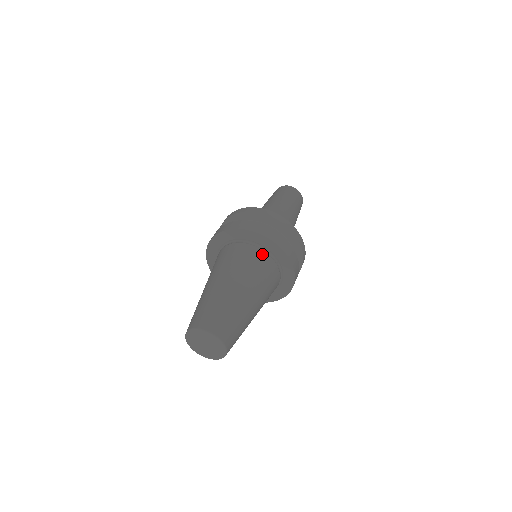
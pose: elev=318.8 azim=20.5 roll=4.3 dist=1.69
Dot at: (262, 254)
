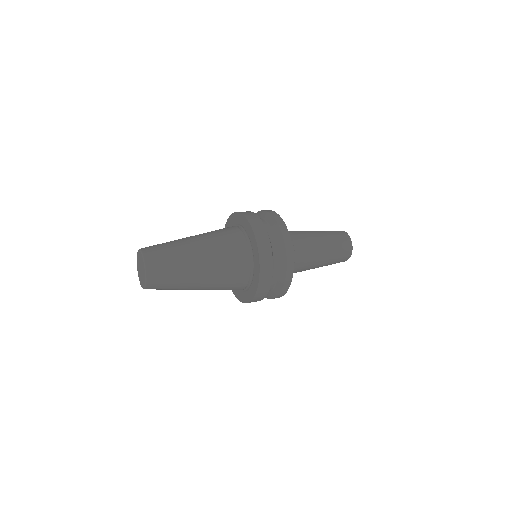
Dot at: (243, 243)
